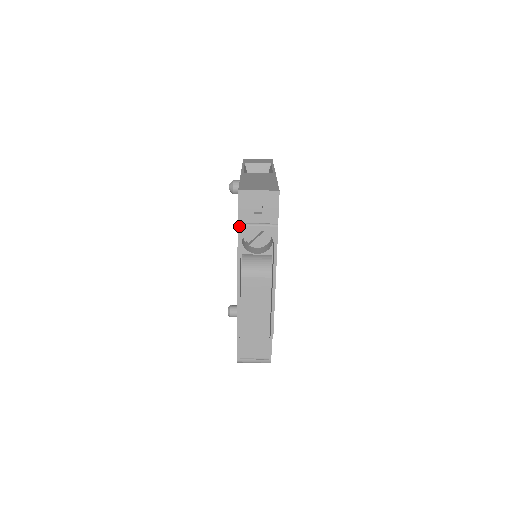
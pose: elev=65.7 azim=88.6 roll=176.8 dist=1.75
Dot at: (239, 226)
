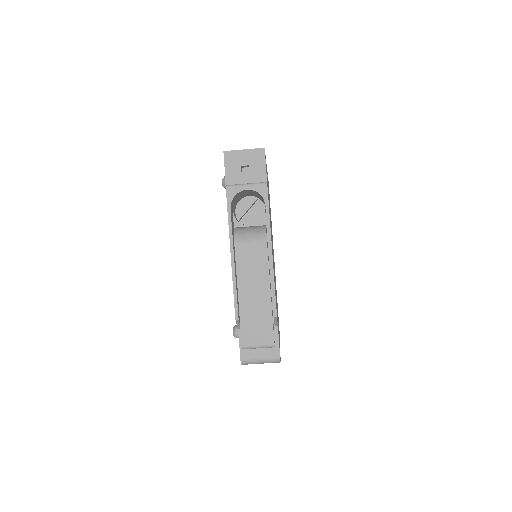
Dot at: (227, 188)
